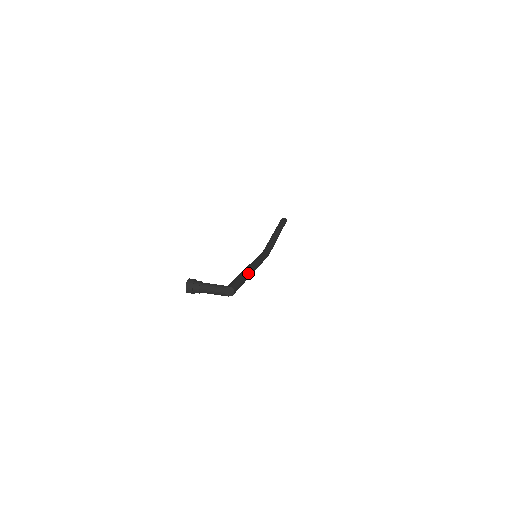
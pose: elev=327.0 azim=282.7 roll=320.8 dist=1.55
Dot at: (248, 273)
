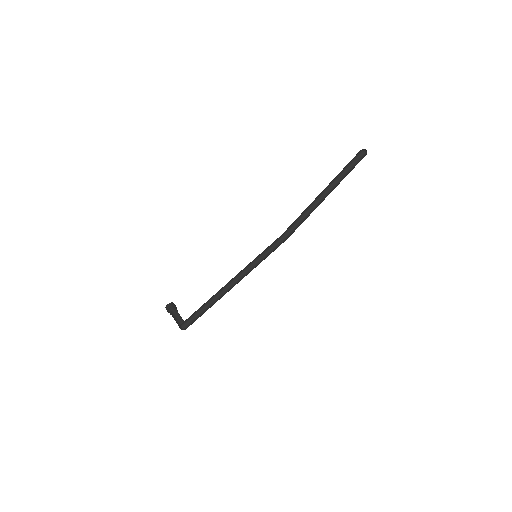
Dot at: (217, 298)
